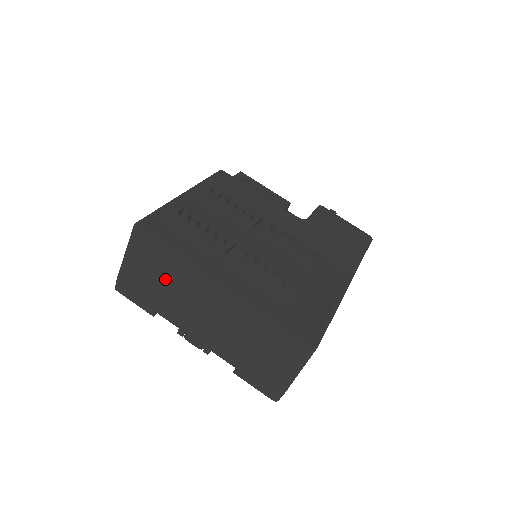
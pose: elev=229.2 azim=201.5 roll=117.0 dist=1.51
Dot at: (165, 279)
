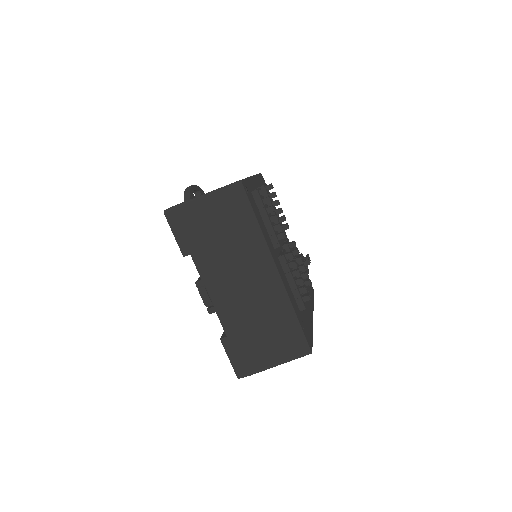
Dot at: (229, 237)
